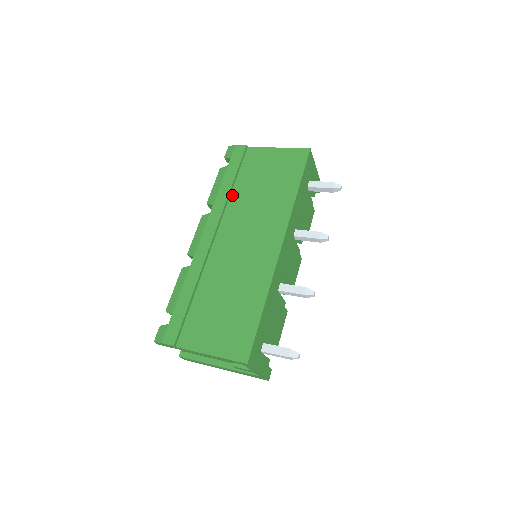
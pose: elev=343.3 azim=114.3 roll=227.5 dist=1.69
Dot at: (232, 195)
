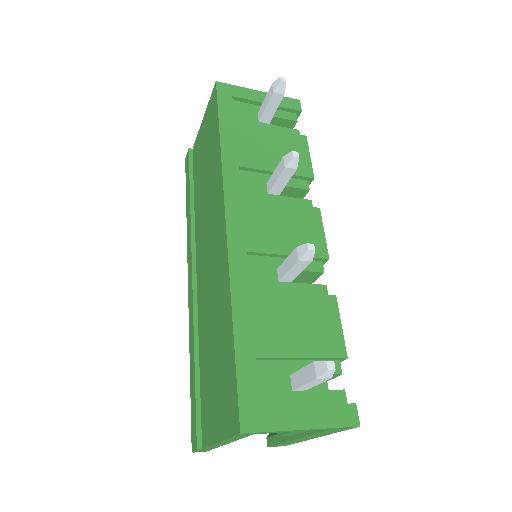
Dot at: (195, 212)
